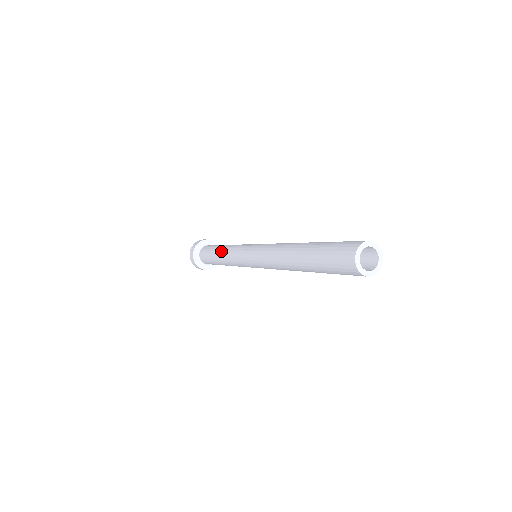
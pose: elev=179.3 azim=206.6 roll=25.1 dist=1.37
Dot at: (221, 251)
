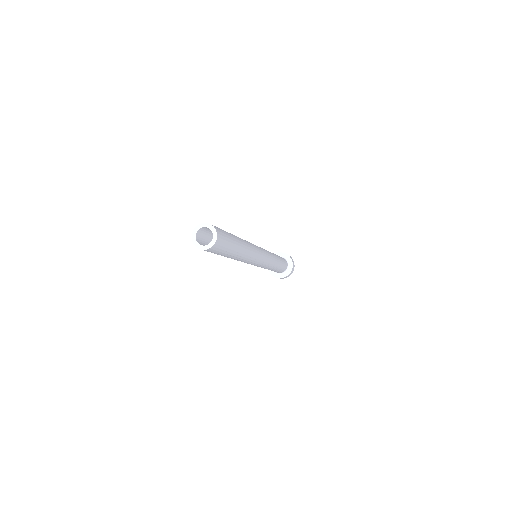
Dot at: occluded
